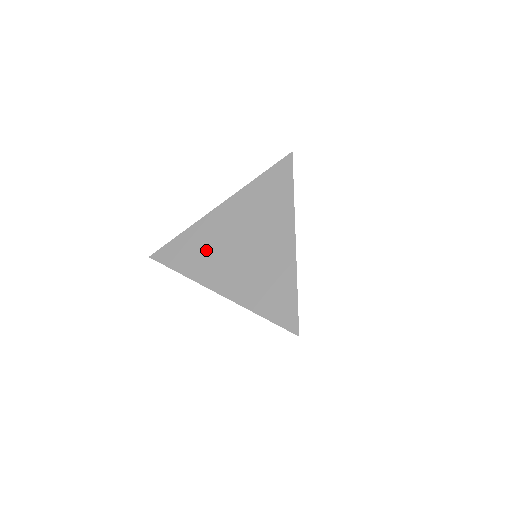
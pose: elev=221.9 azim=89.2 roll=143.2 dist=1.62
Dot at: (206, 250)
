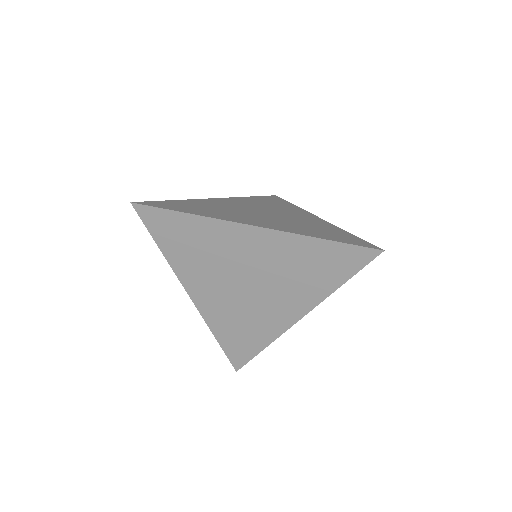
Dot at: (205, 256)
